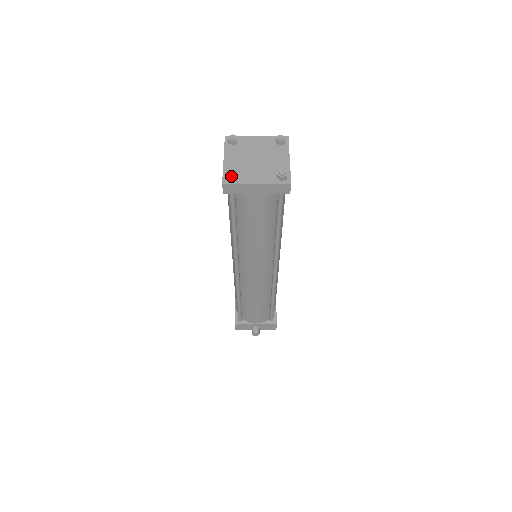
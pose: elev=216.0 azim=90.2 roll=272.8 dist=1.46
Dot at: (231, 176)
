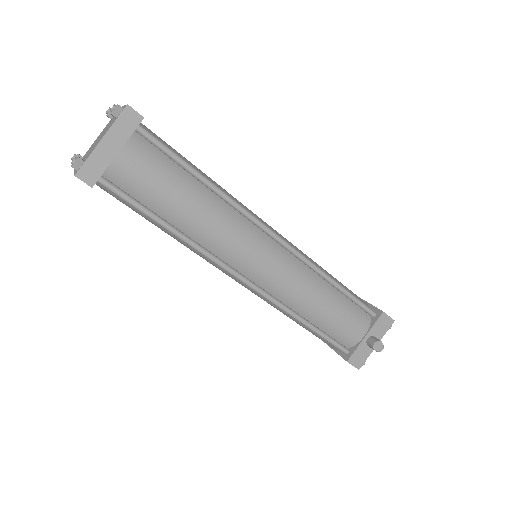
Dot at: (74, 161)
